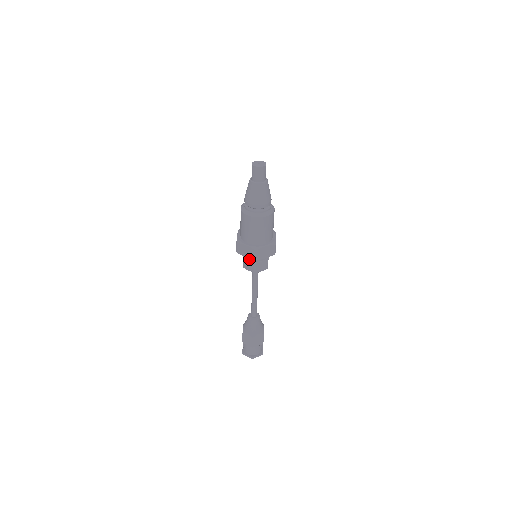
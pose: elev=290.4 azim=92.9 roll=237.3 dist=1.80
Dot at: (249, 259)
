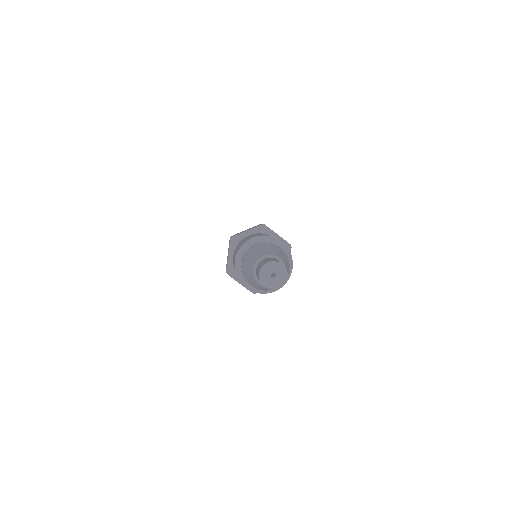
Dot at: occluded
